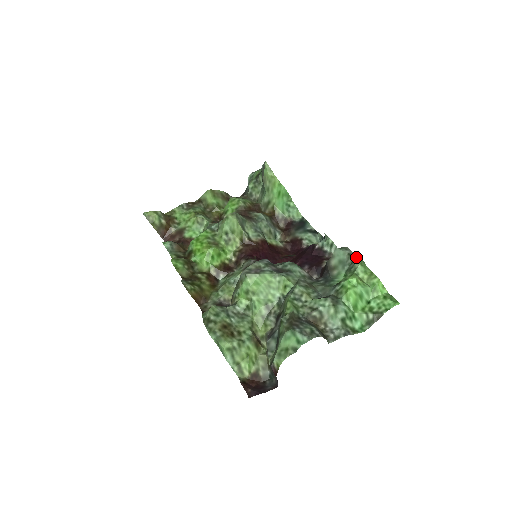
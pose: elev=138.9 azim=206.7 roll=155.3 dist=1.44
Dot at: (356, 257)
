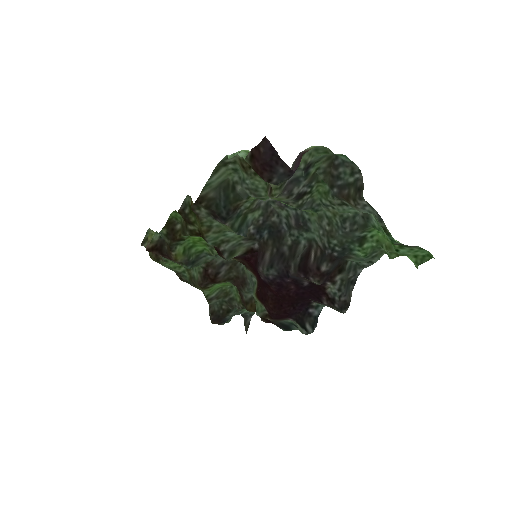
Dot at: (378, 257)
